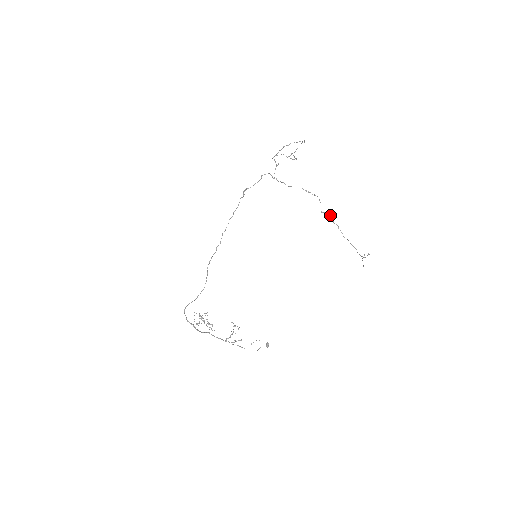
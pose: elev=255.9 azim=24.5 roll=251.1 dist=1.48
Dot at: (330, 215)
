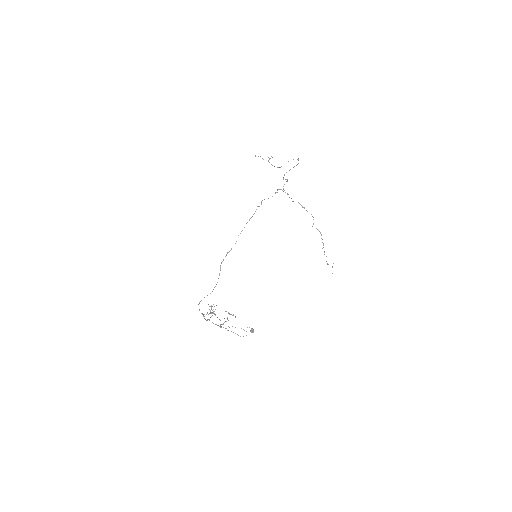
Dot at: (319, 231)
